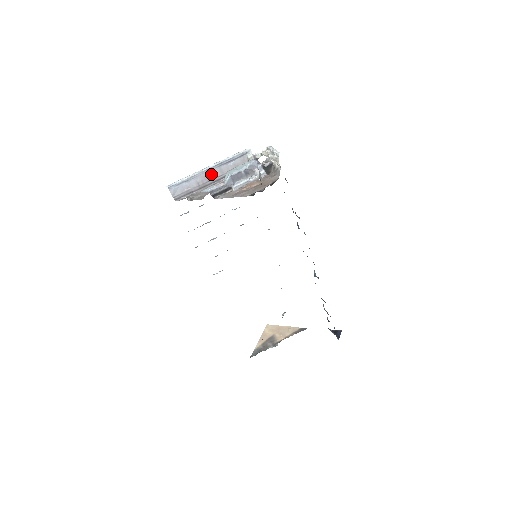
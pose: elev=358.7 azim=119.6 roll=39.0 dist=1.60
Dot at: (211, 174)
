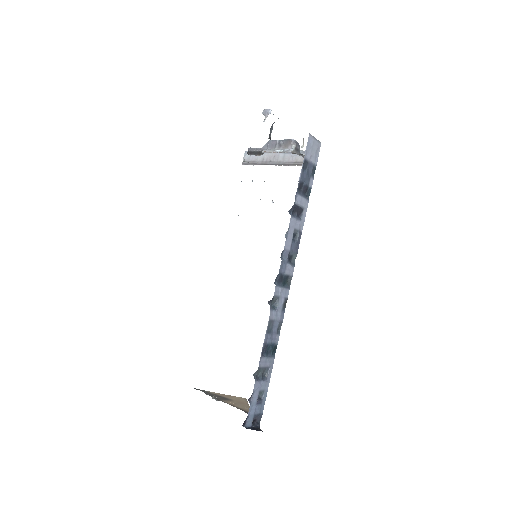
Dot at: (276, 157)
